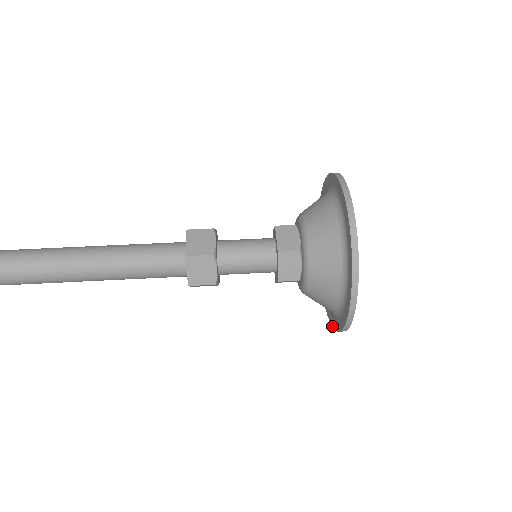
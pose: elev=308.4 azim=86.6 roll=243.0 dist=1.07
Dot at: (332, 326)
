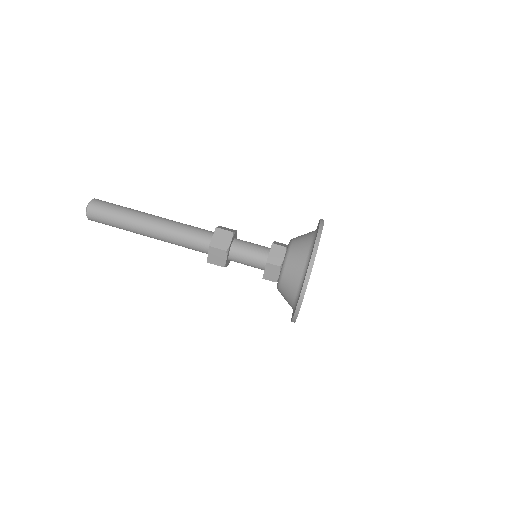
Dot at: occluded
